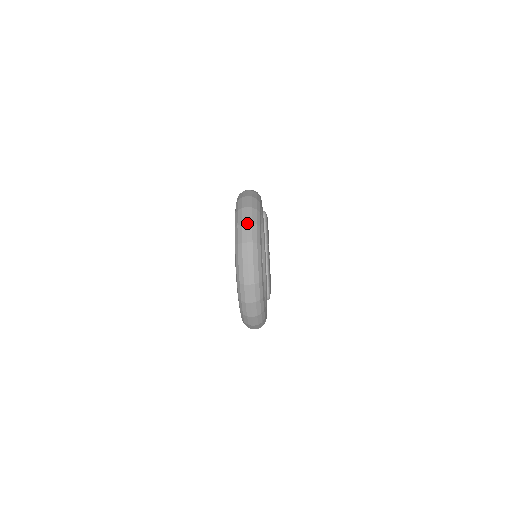
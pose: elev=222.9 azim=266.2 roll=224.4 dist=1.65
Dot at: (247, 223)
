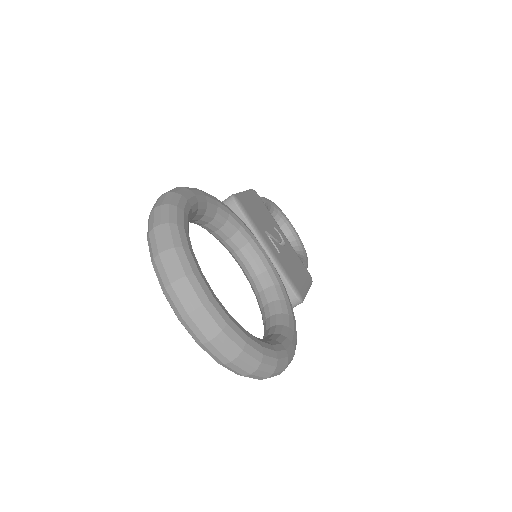
Dot at: (159, 254)
